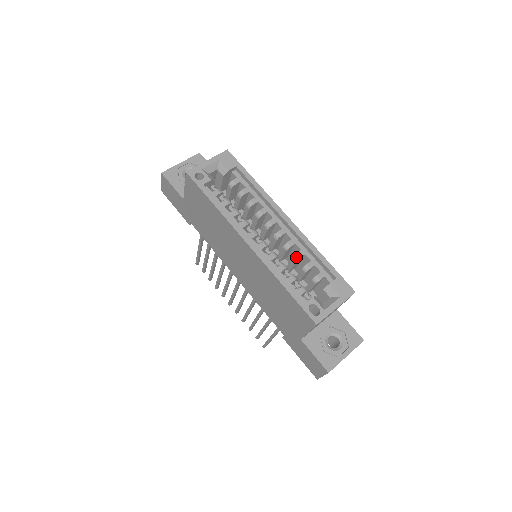
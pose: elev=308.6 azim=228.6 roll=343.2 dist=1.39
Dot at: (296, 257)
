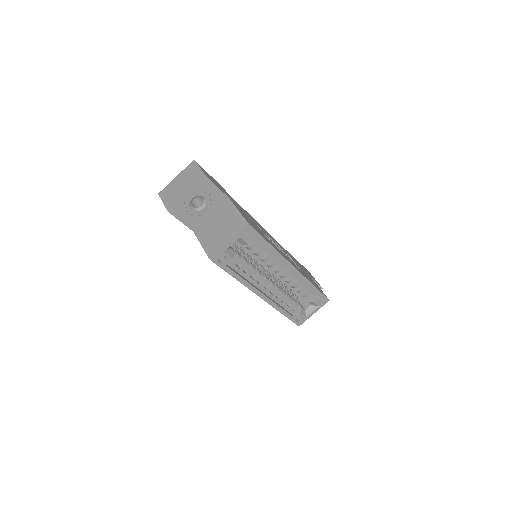
Dot at: (294, 287)
